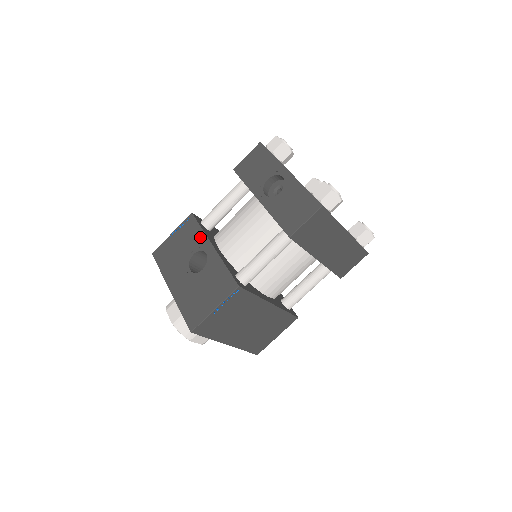
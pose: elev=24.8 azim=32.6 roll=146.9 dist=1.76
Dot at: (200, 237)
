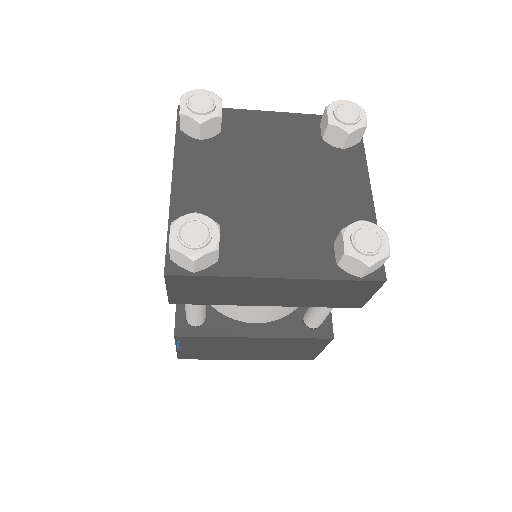
Dot at: occluded
